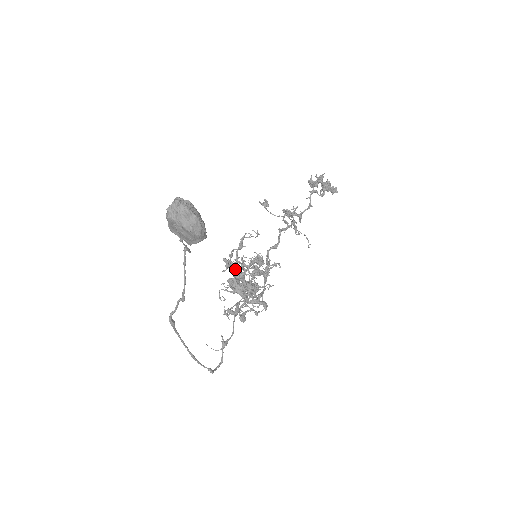
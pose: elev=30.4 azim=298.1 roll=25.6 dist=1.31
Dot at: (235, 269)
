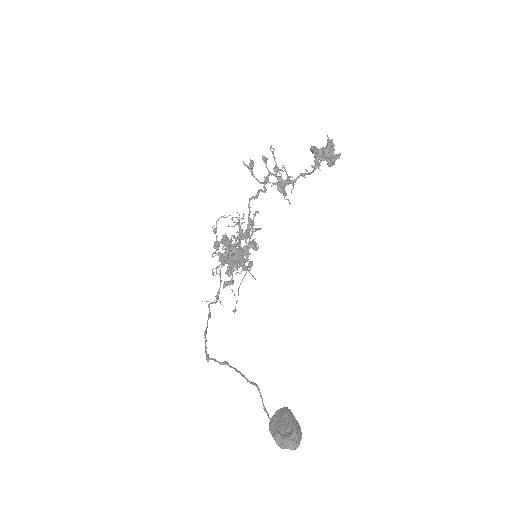
Dot at: (233, 264)
